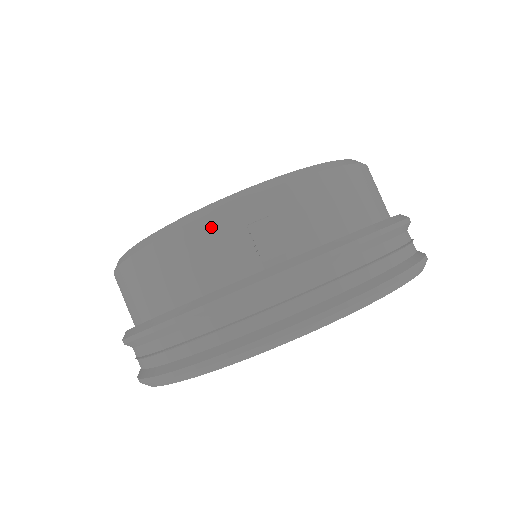
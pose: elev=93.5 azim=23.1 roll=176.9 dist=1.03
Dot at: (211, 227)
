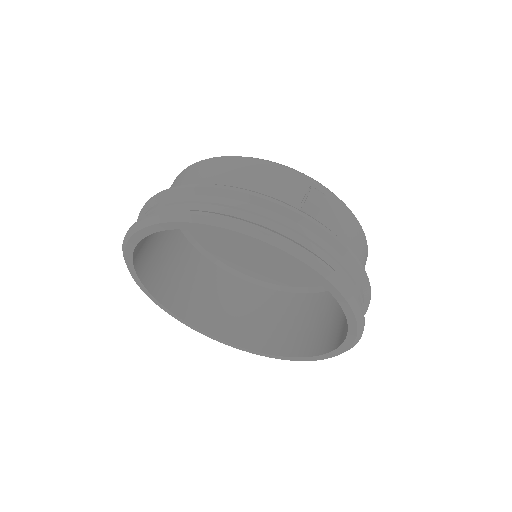
Dot at: (288, 174)
